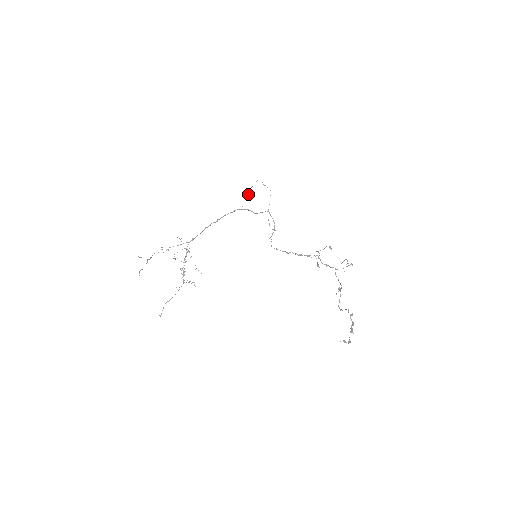
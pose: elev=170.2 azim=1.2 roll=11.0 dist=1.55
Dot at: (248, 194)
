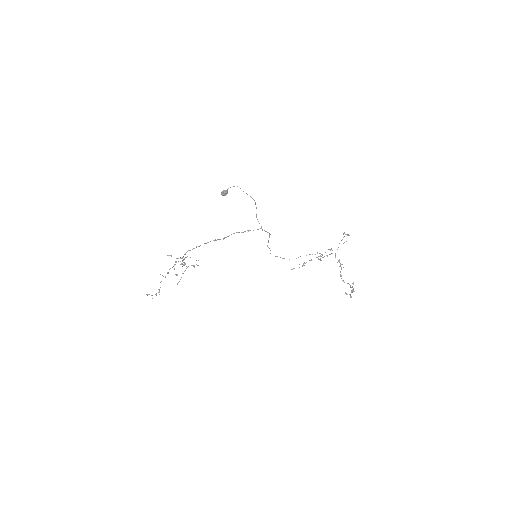
Dot at: occluded
